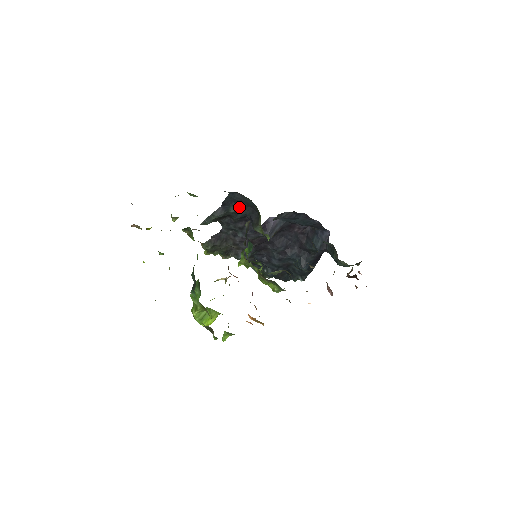
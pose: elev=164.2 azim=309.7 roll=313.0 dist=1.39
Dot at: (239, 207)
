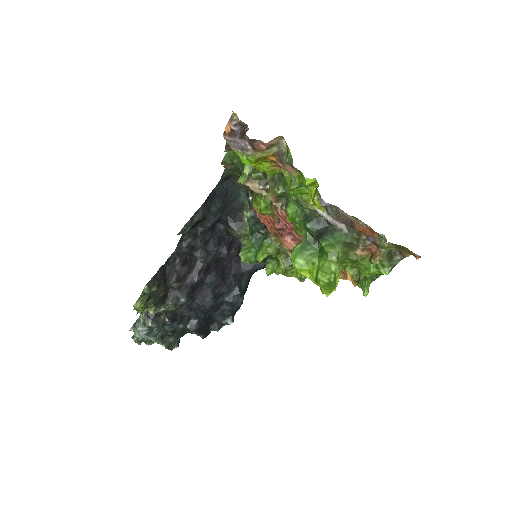
Dot at: (220, 204)
